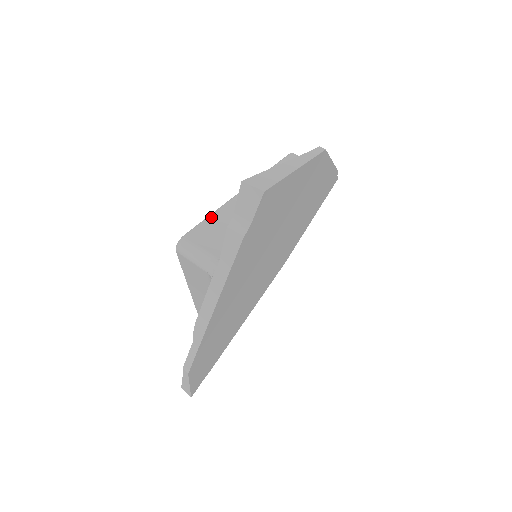
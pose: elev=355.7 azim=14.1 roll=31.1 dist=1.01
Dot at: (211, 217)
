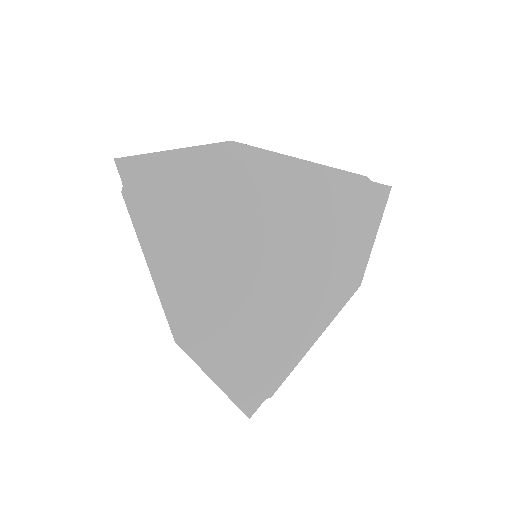
Dot at: occluded
